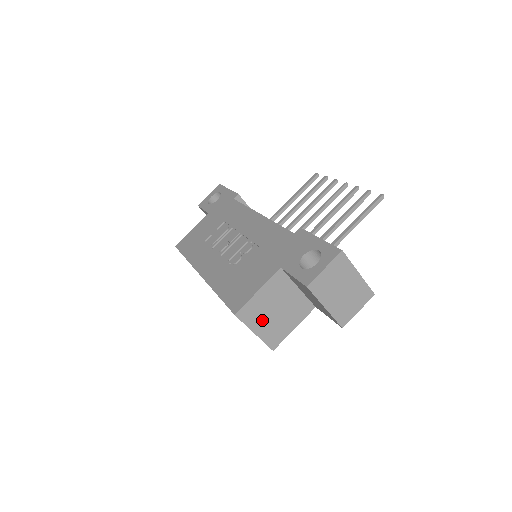
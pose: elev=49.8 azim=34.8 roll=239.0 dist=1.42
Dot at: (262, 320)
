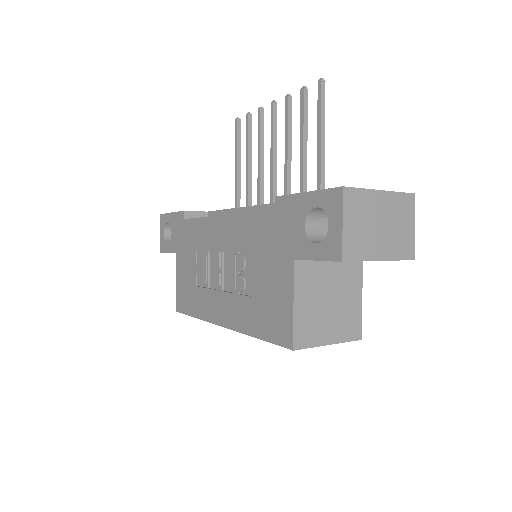
Dot at: (324, 325)
